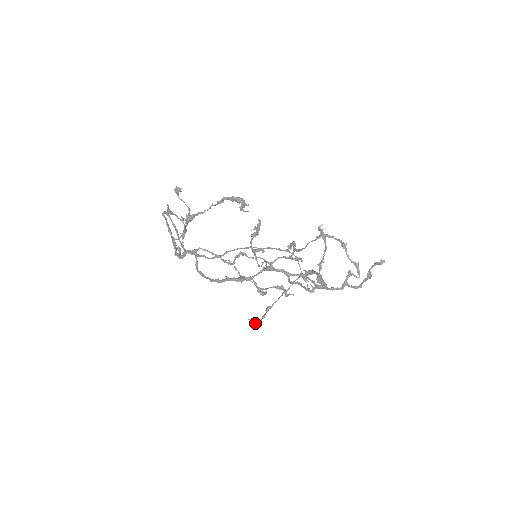
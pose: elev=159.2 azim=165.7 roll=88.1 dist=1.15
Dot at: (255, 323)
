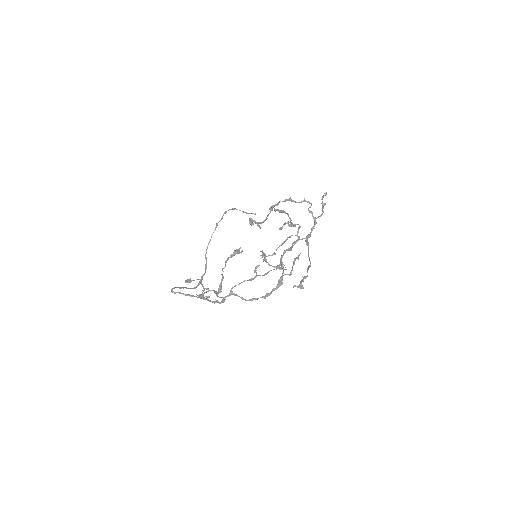
Dot at: (300, 287)
